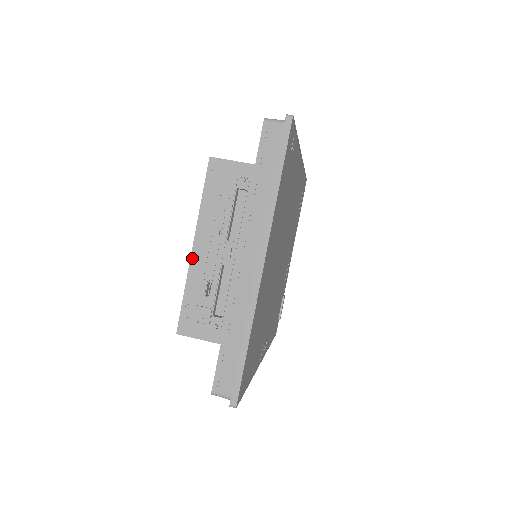
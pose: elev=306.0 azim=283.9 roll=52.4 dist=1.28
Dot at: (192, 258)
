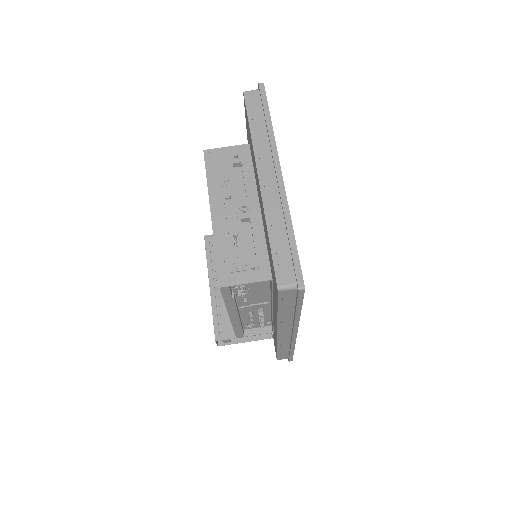
Dot at: (213, 223)
